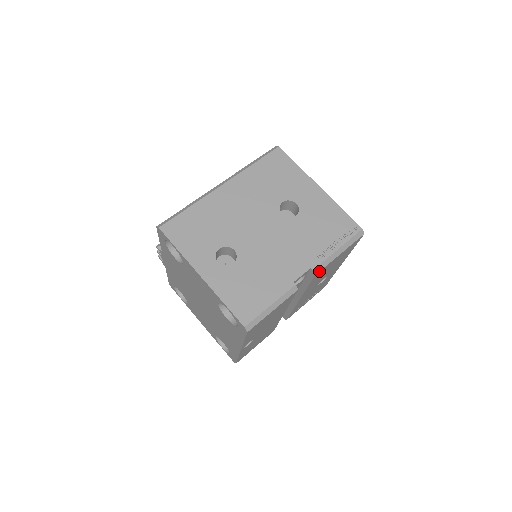
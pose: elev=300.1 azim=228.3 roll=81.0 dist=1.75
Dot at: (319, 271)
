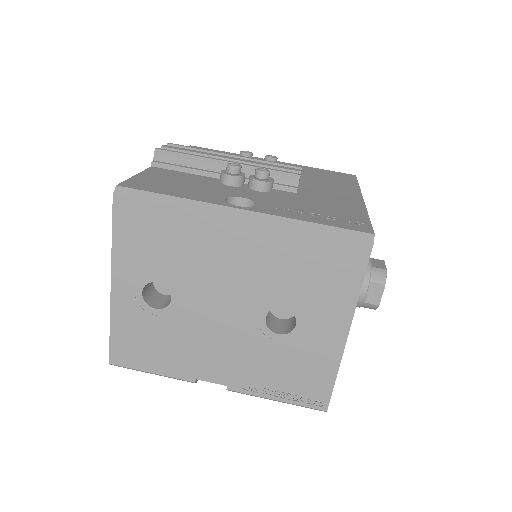
Dot at: occluded
